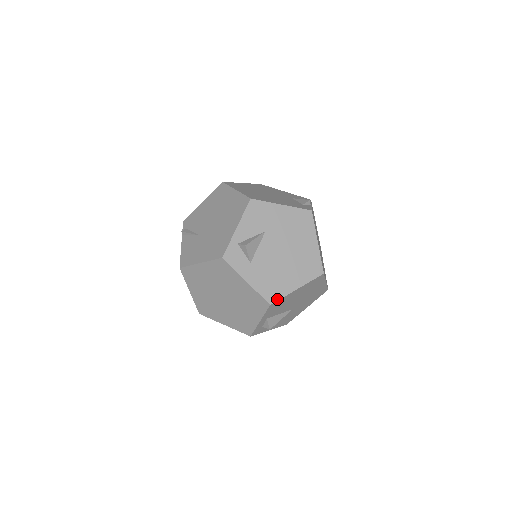
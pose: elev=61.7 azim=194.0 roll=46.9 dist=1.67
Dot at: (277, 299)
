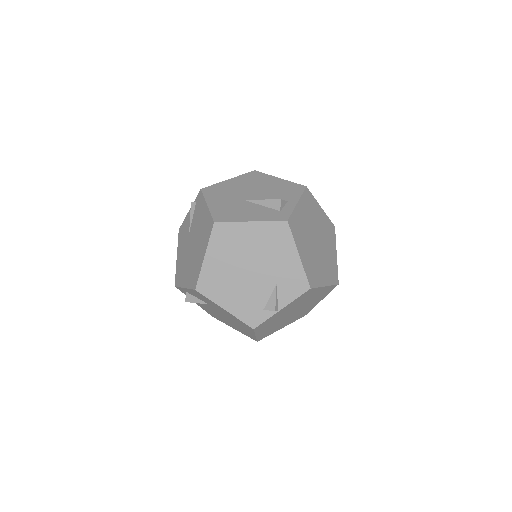
Dot at: (217, 319)
